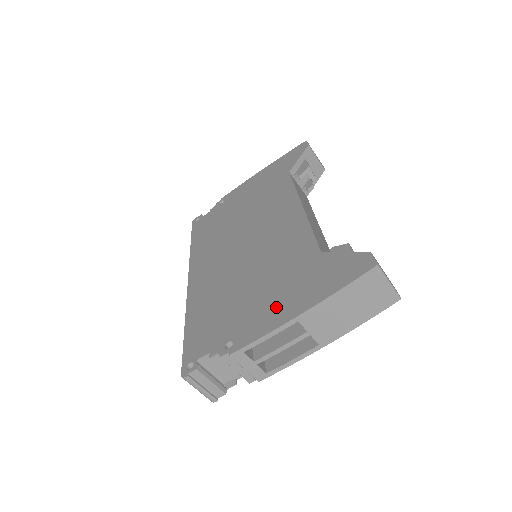
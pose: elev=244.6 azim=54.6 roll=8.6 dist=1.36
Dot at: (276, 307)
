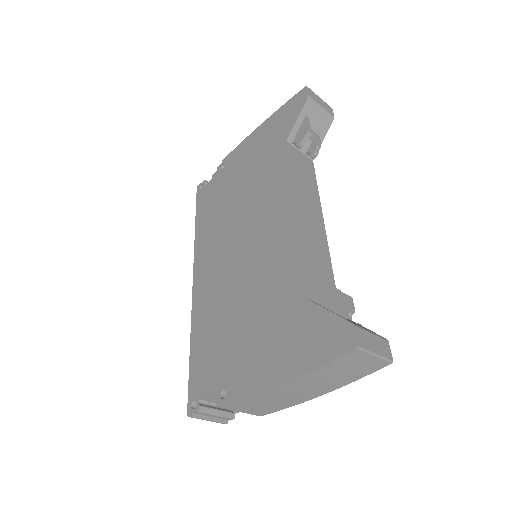
Dot at: (262, 363)
